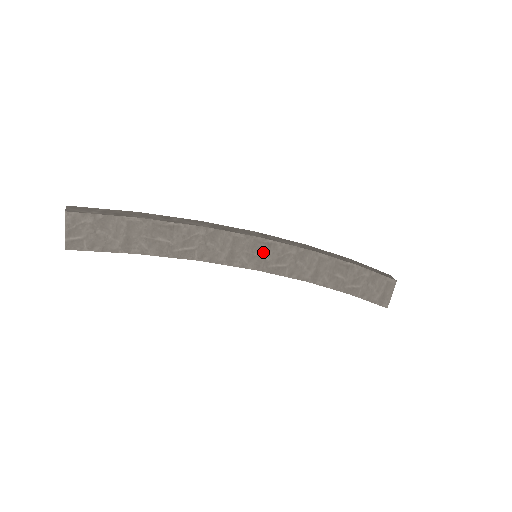
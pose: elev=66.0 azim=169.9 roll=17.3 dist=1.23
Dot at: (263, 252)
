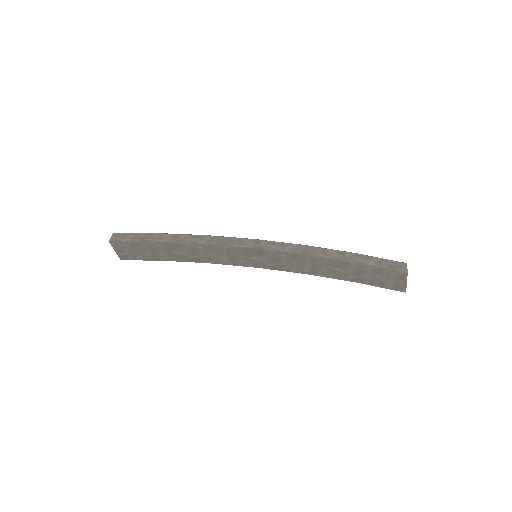
Dot at: (256, 256)
